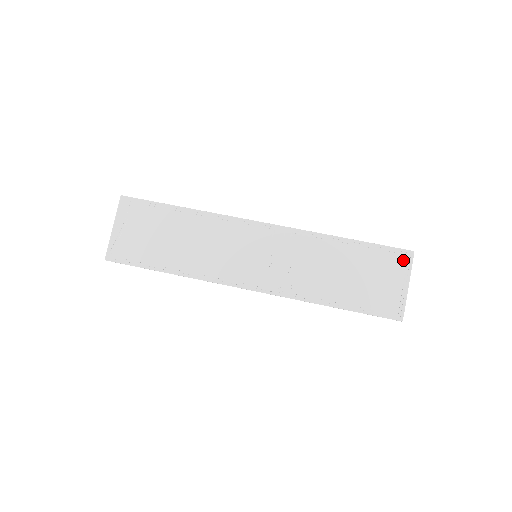
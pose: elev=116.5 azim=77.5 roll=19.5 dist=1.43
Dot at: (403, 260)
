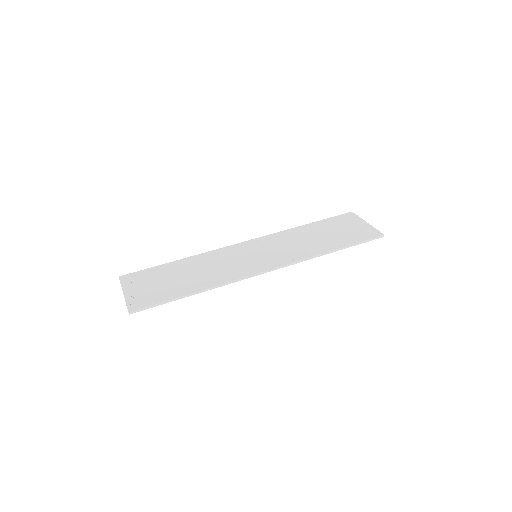
Dot at: (350, 217)
